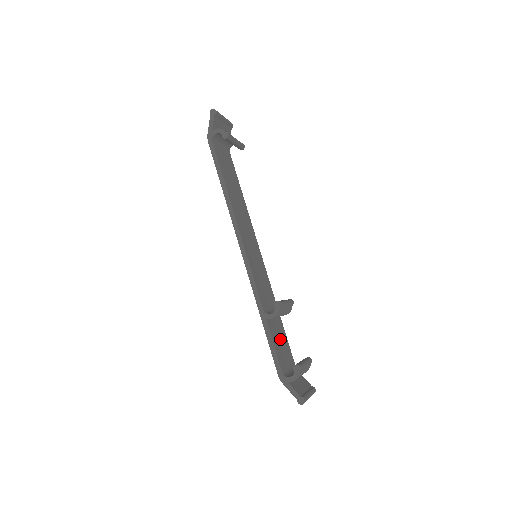
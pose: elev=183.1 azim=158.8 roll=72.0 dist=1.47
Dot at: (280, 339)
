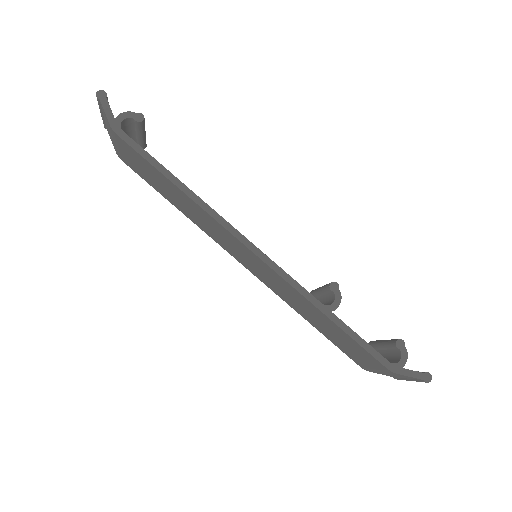
Dot at: occluded
